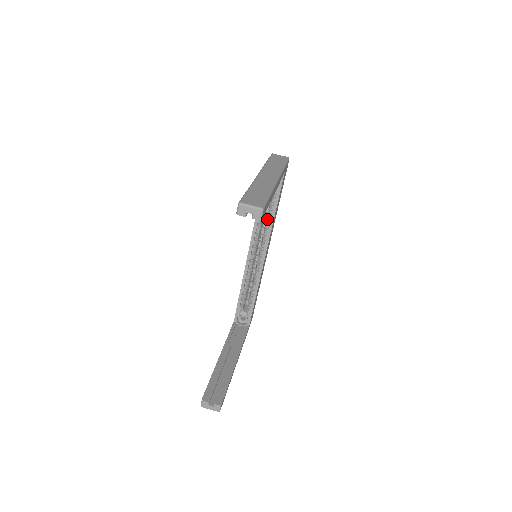
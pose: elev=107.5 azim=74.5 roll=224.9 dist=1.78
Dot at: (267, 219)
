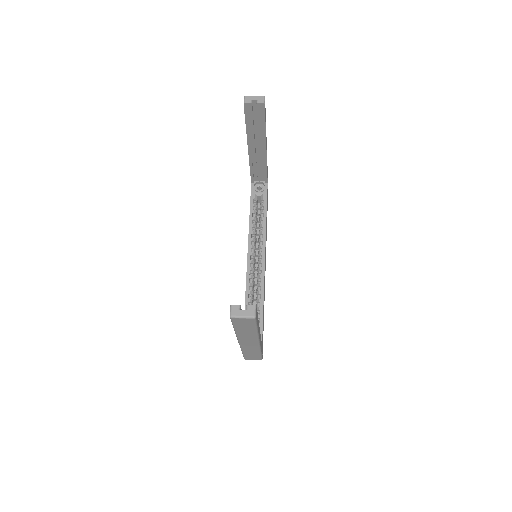
Dot at: (260, 225)
